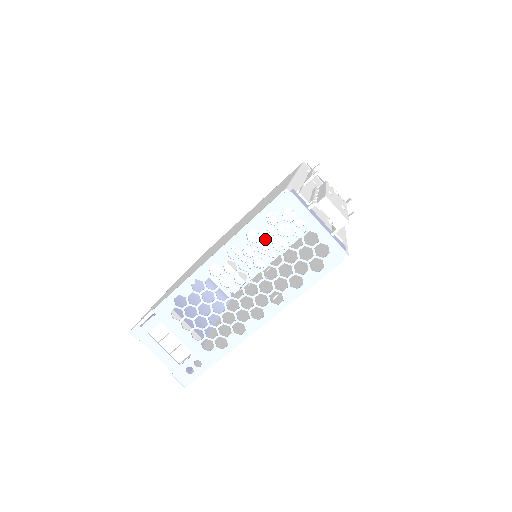
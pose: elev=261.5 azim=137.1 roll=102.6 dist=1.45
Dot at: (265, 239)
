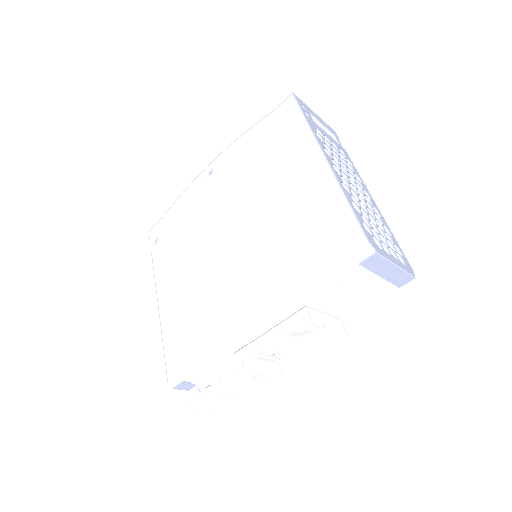
Dot at: occluded
